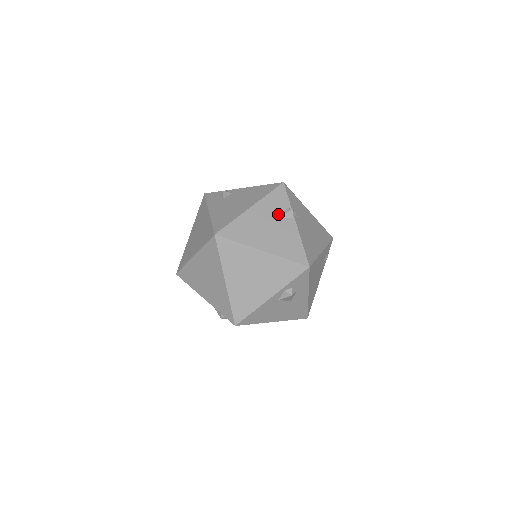
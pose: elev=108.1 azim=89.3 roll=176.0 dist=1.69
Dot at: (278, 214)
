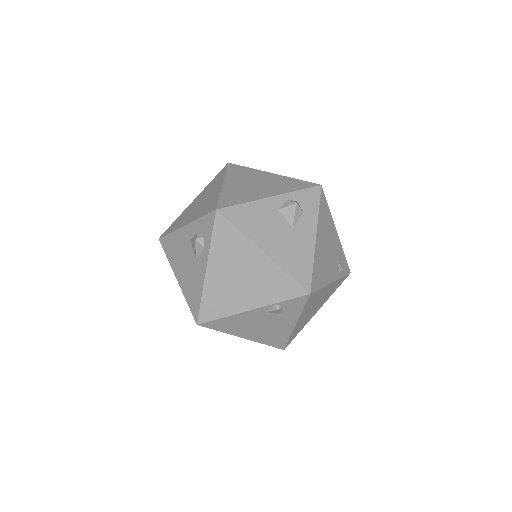
Dot at: occluded
